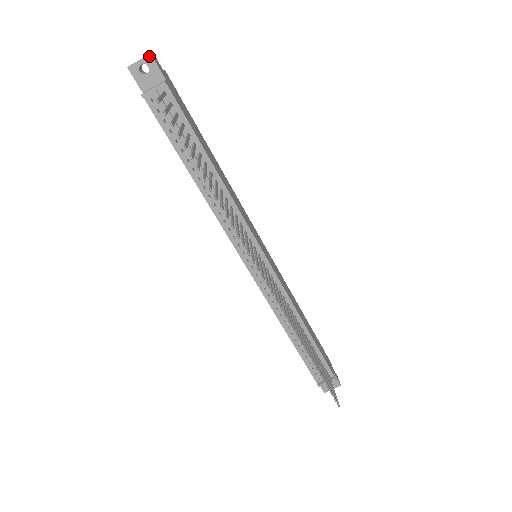
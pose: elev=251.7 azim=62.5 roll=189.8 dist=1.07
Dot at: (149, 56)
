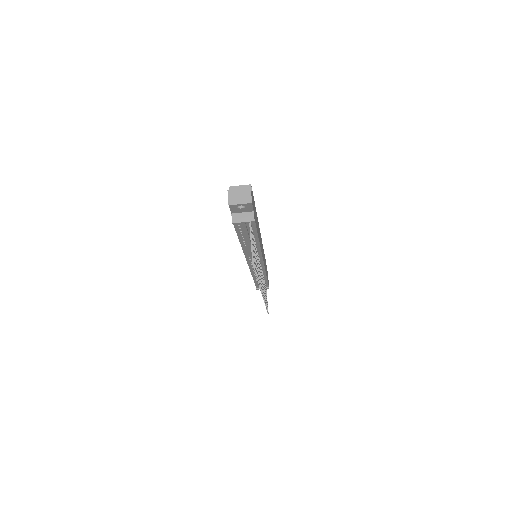
Dot at: (250, 203)
